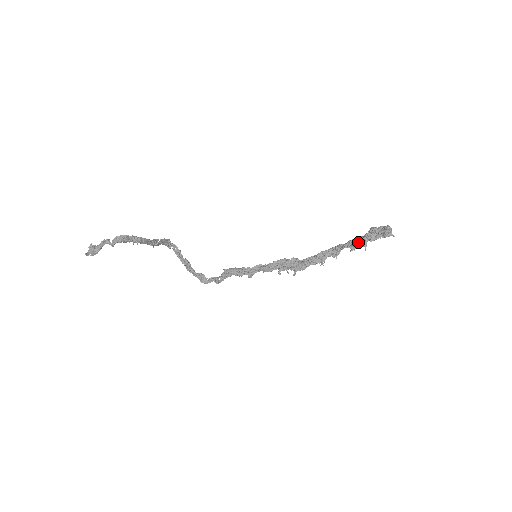
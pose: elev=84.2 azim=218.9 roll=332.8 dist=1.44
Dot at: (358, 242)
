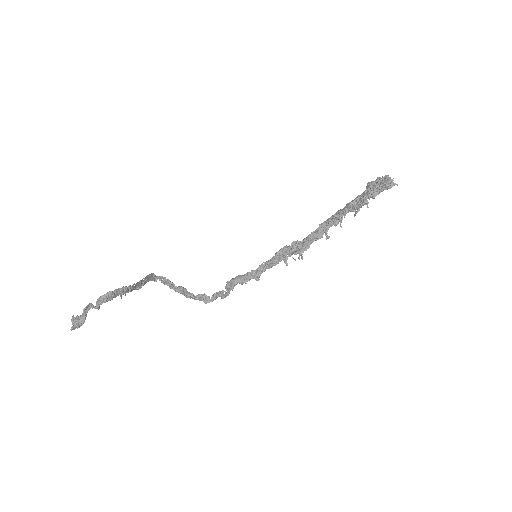
Dot at: (359, 203)
